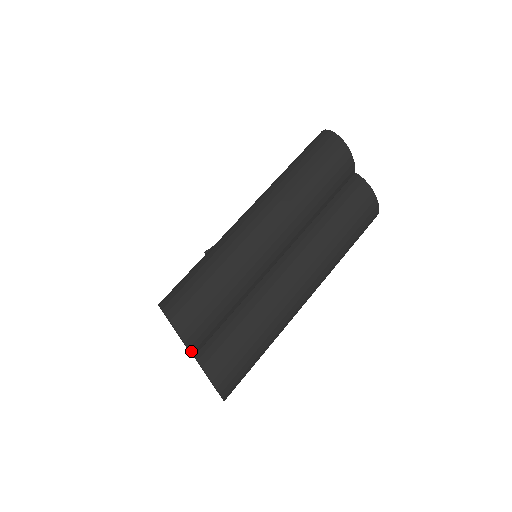
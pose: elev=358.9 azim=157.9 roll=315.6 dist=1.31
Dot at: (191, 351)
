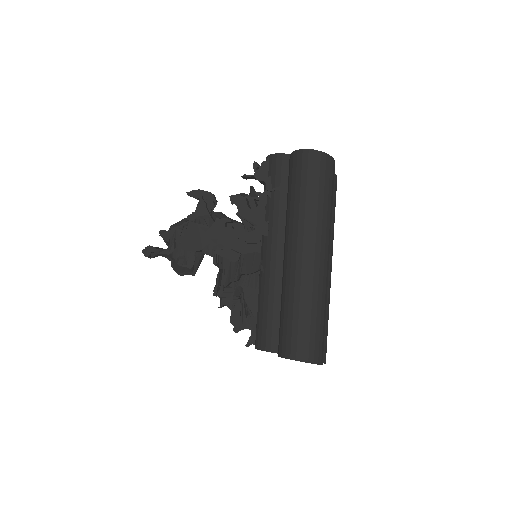
Dot at: occluded
